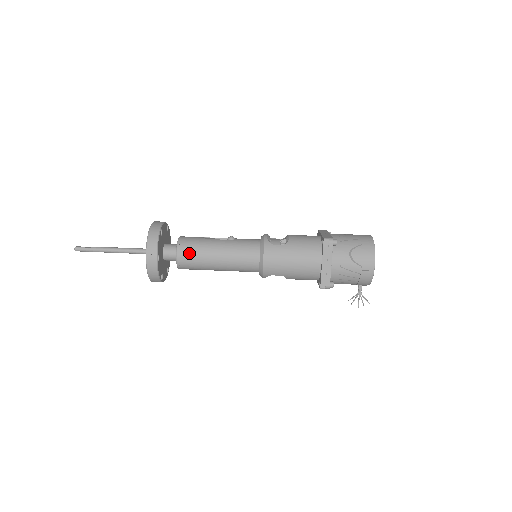
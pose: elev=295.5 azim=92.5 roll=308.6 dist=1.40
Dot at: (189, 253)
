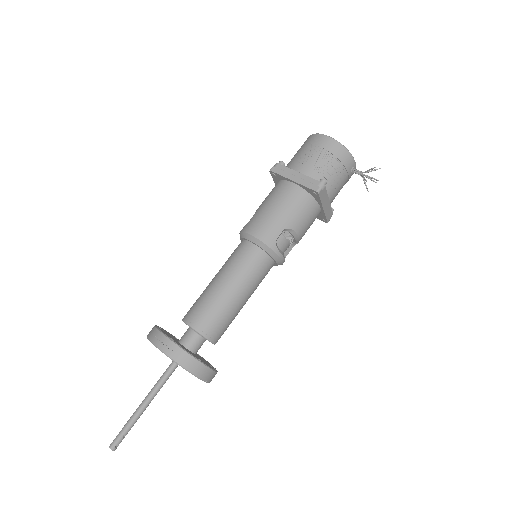
Dot at: (197, 311)
